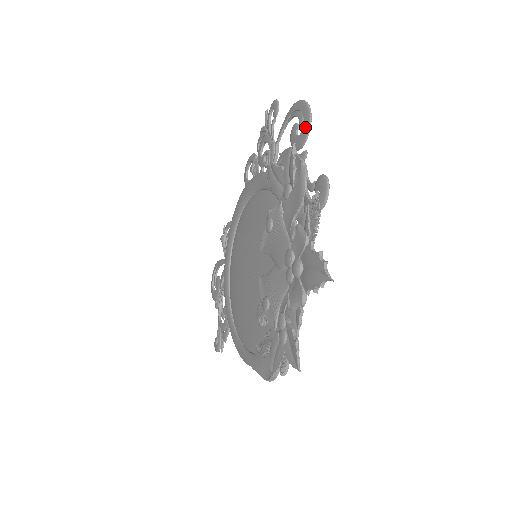
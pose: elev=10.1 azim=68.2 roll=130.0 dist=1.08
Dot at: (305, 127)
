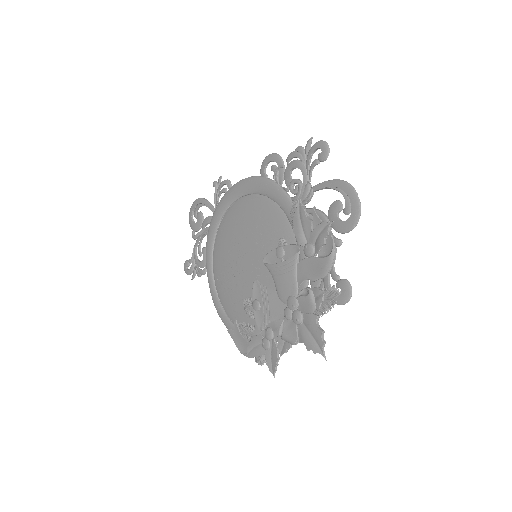
Dot at: (349, 223)
